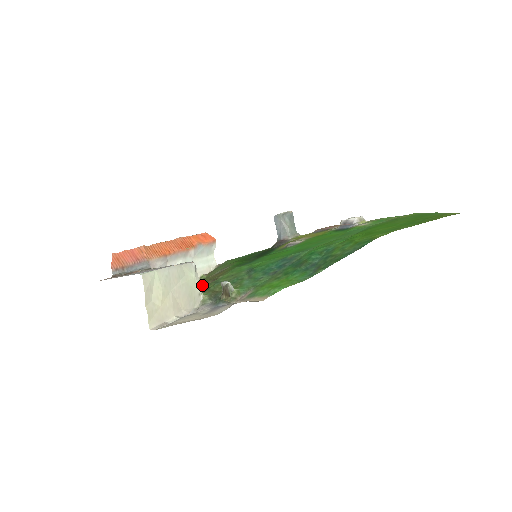
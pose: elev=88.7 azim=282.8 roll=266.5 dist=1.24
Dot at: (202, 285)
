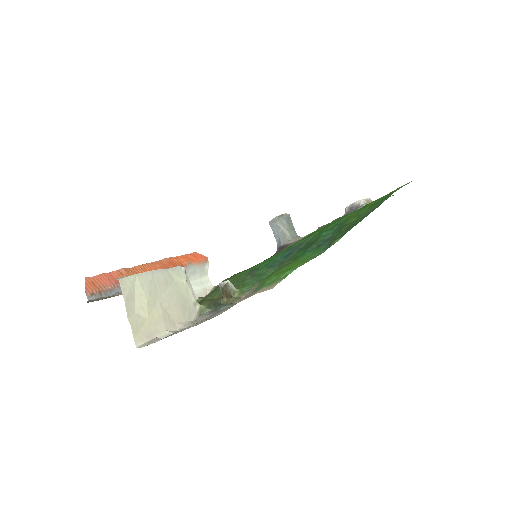
Dot at: (198, 302)
